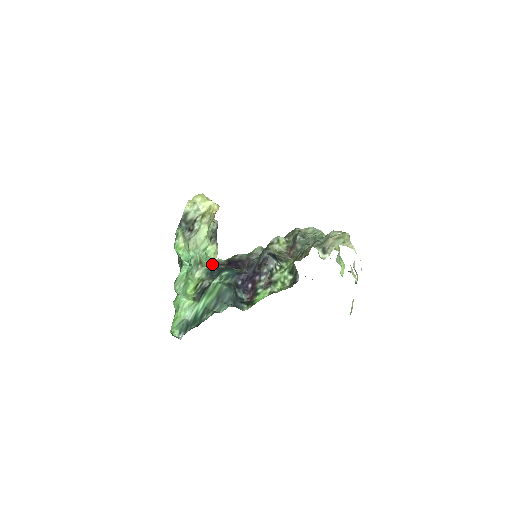
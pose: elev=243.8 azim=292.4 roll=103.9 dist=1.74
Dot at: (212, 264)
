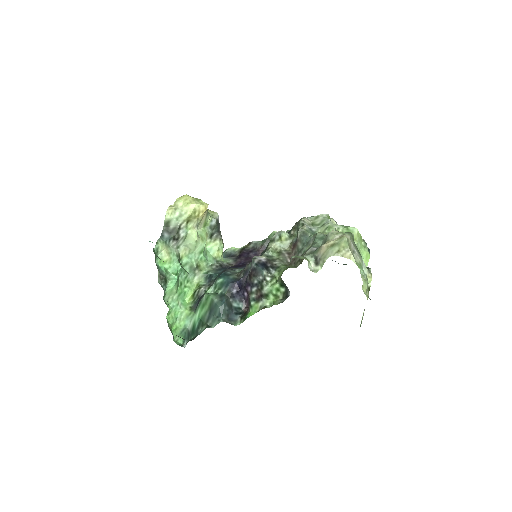
Dot at: (214, 264)
